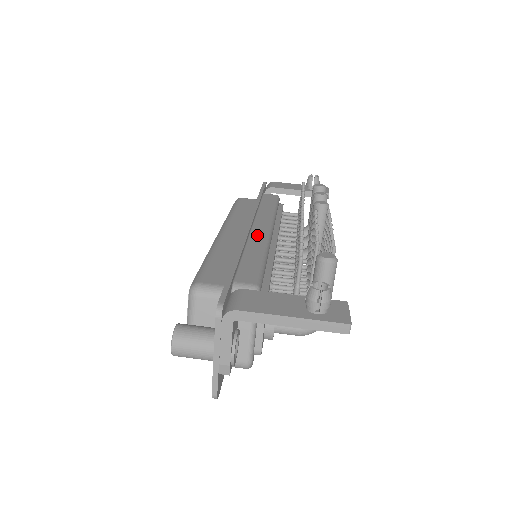
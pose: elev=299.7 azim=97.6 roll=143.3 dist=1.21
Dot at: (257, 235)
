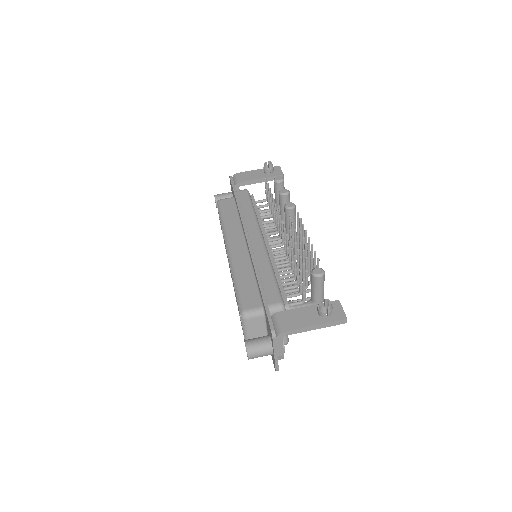
Dot at: (258, 249)
